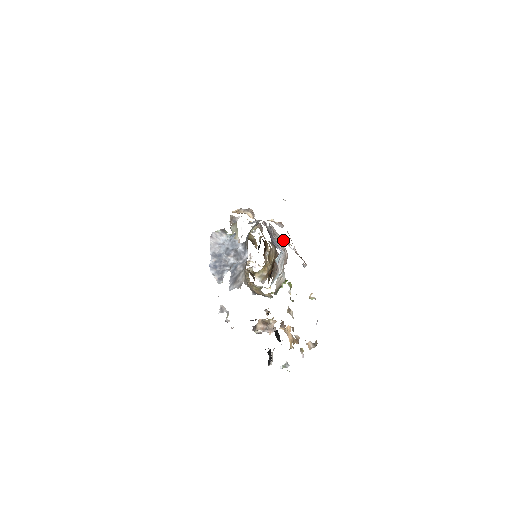
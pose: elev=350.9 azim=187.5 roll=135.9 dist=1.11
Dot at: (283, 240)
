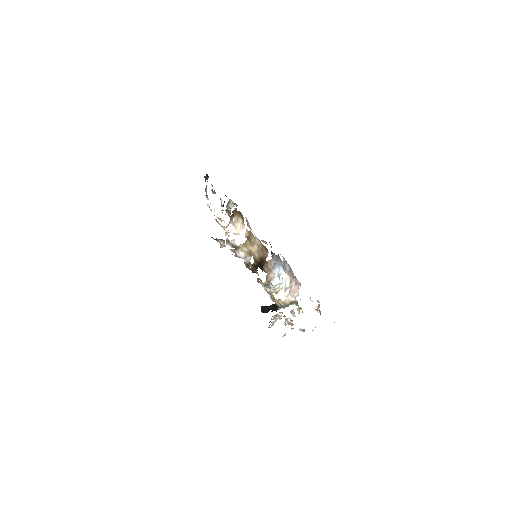
Dot at: (303, 289)
